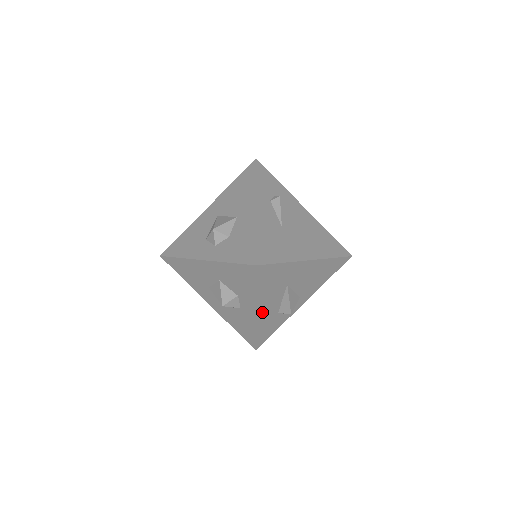
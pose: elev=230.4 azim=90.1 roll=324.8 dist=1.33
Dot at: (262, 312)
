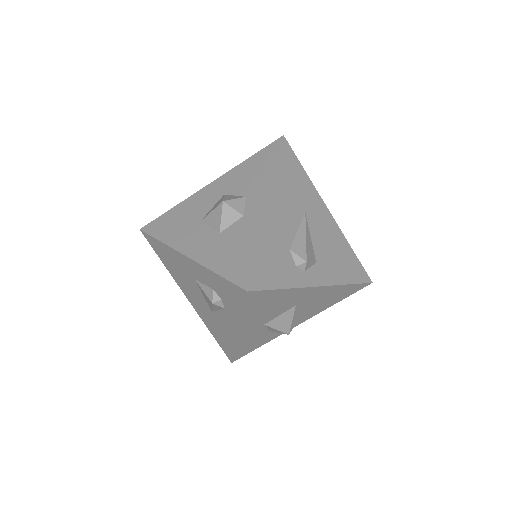
Dot at: (273, 215)
